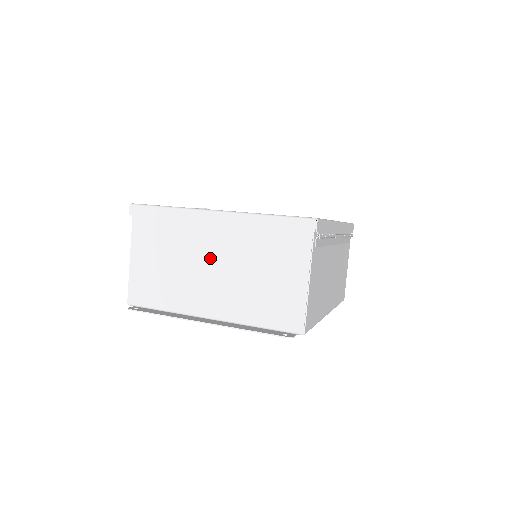
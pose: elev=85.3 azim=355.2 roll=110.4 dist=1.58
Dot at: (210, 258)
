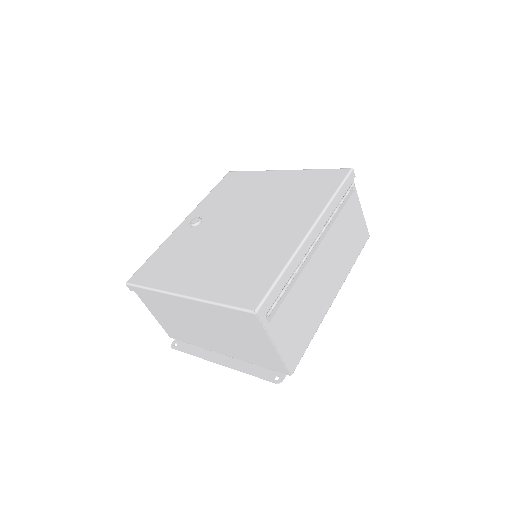
Dot at: (200, 323)
